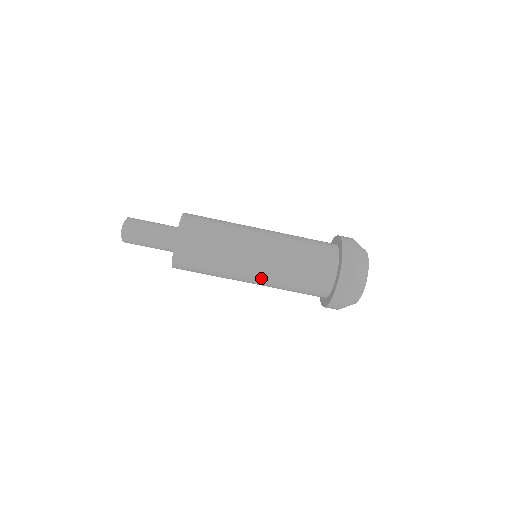
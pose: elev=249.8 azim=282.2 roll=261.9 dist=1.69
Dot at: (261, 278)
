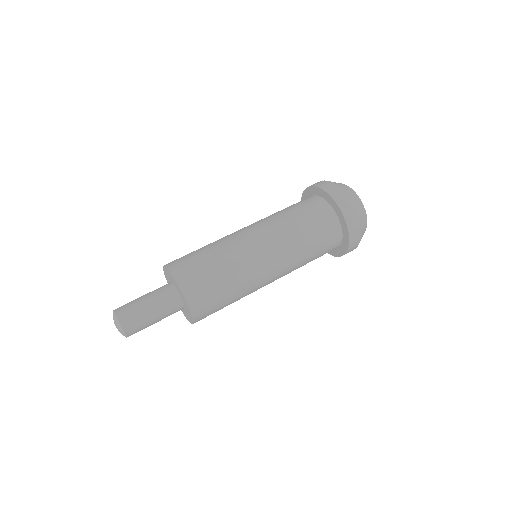
Dot at: (277, 257)
